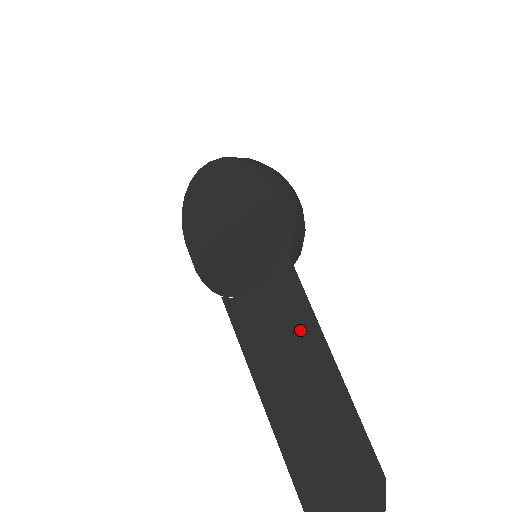
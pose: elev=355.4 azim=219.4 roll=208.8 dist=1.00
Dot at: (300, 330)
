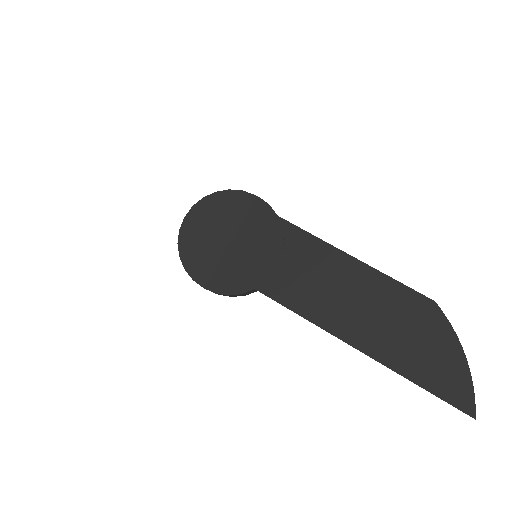
Dot at: (328, 262)
